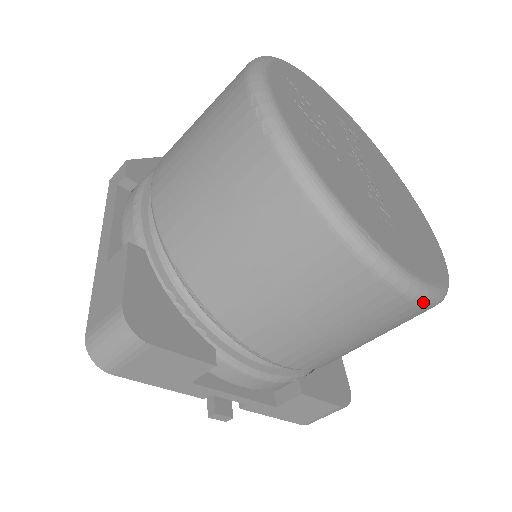
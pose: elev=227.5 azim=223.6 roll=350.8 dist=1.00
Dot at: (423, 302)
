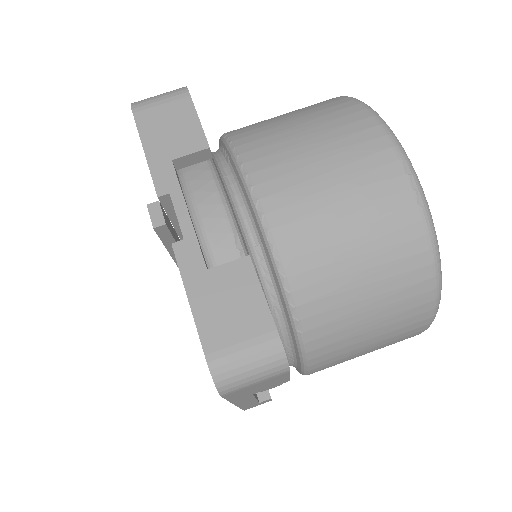
Dot at: (411, 177)
